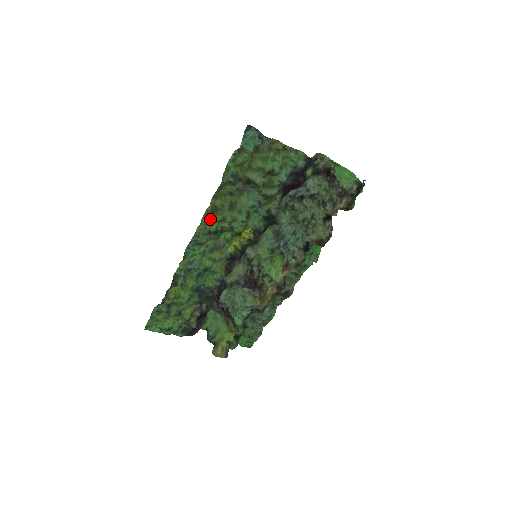
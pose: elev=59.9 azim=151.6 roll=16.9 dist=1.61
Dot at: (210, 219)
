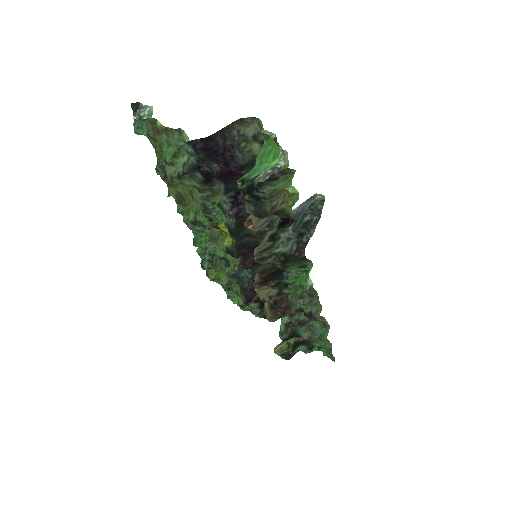
Dot at: (189, 207)
